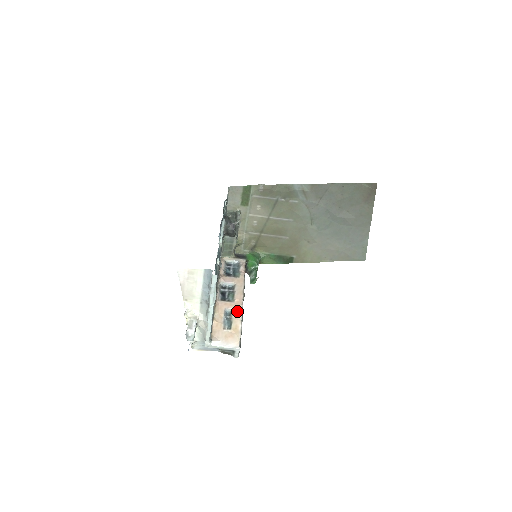
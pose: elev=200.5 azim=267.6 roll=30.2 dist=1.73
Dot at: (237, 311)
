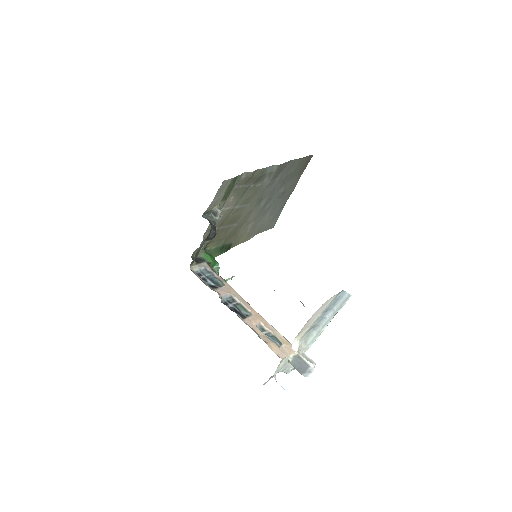
Dot at: (264, 323)
